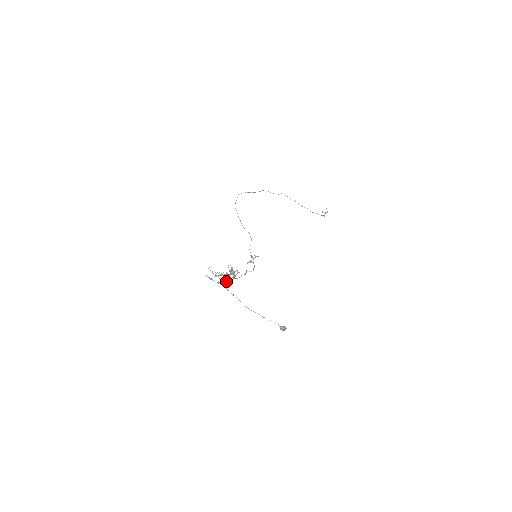
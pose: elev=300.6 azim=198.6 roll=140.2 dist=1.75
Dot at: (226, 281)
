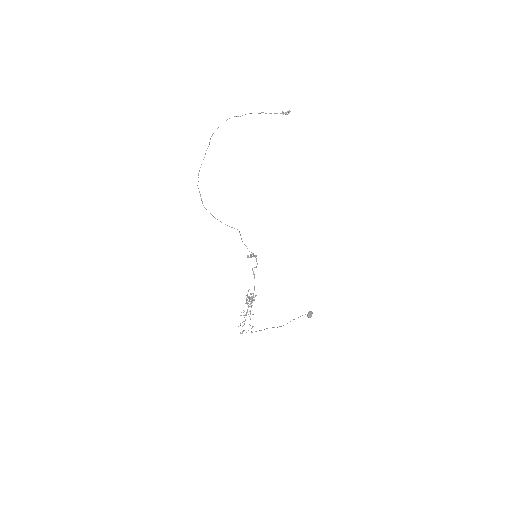
Dot at: occluded
